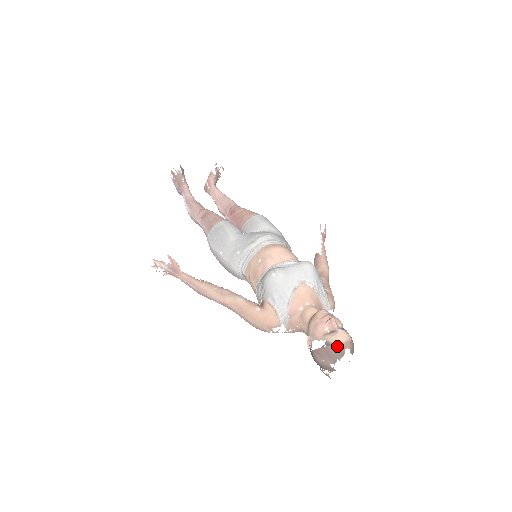
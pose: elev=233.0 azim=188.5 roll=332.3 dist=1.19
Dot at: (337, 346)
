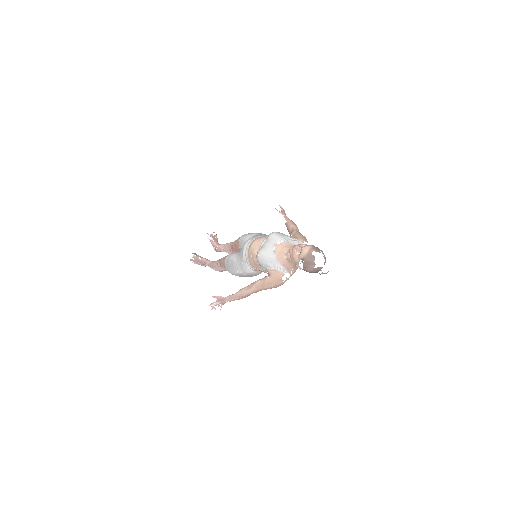
Dot at: (307, 256)
